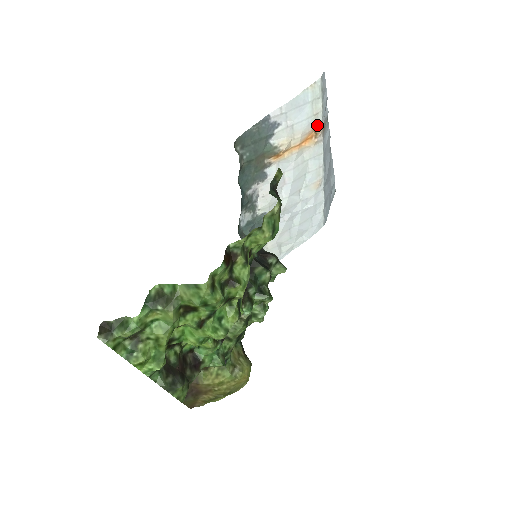
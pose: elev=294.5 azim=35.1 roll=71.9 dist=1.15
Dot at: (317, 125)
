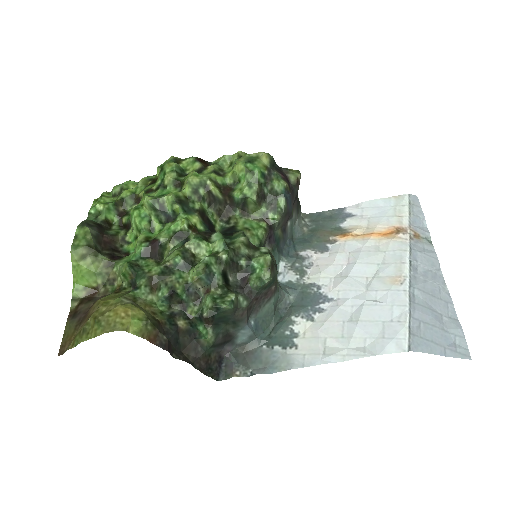
Dot at: (401, 226)
